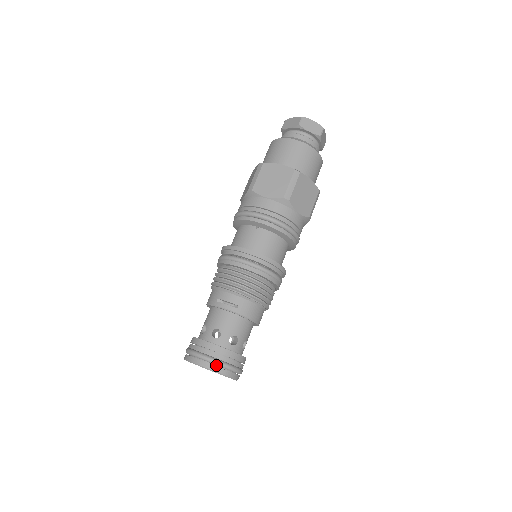
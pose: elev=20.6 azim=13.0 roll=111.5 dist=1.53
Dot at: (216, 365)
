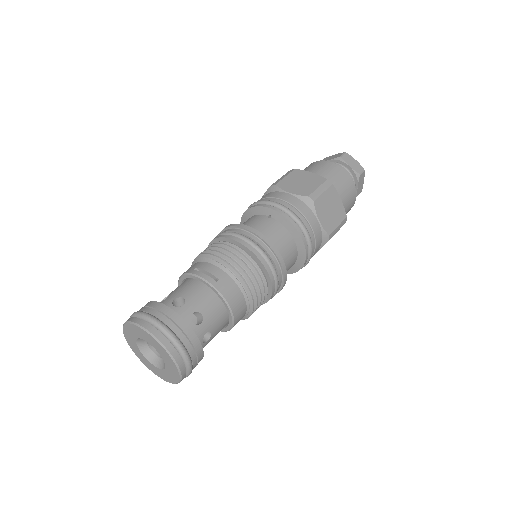
Dot at: (162, 336)
